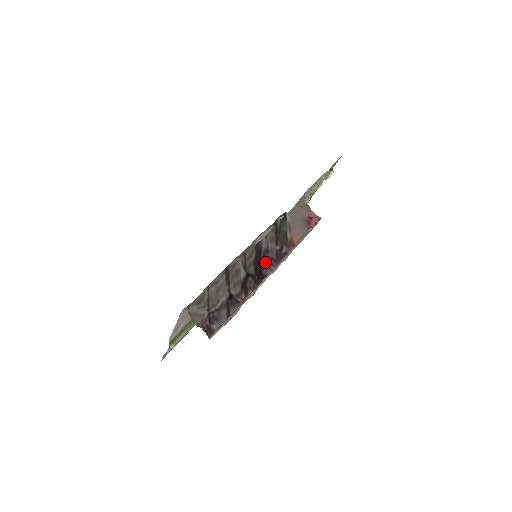
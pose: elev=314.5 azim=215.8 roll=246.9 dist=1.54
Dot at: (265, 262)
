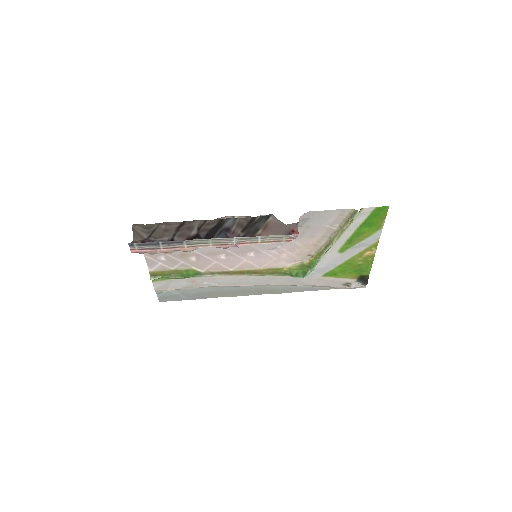
Dot at: (220, 236)
